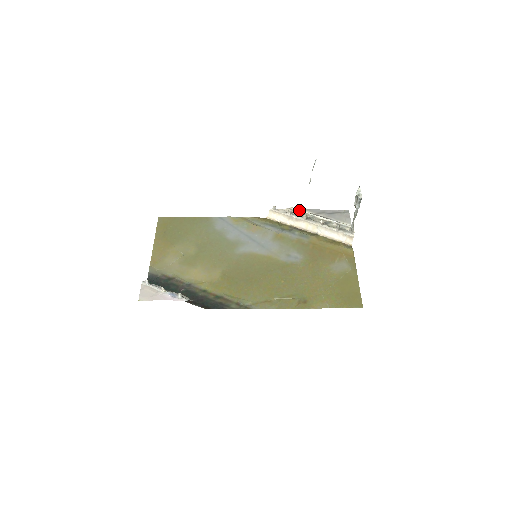
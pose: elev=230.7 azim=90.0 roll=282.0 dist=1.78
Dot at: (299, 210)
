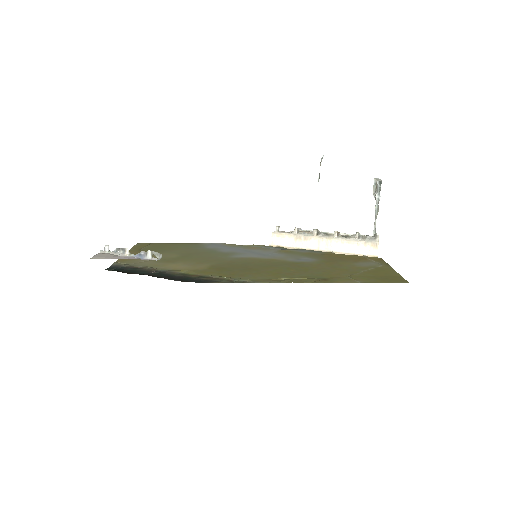
Dot at: (308, 230)
